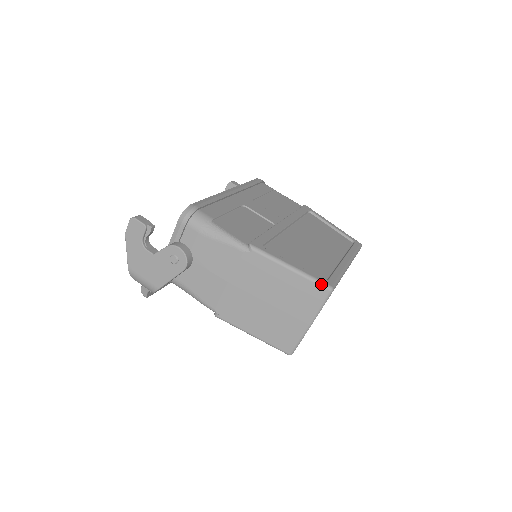
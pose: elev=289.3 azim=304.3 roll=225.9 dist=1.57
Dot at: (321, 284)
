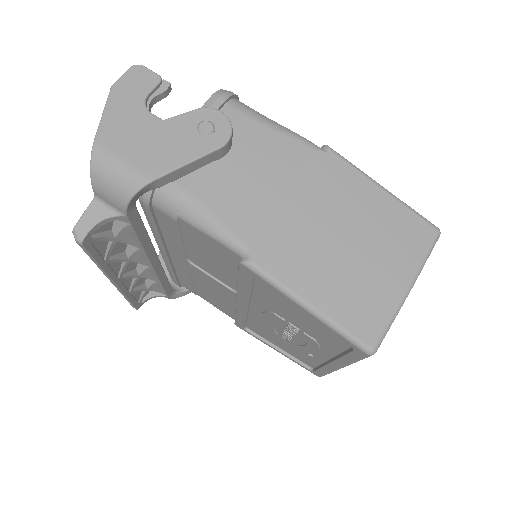
Dot at: (426, 219)
